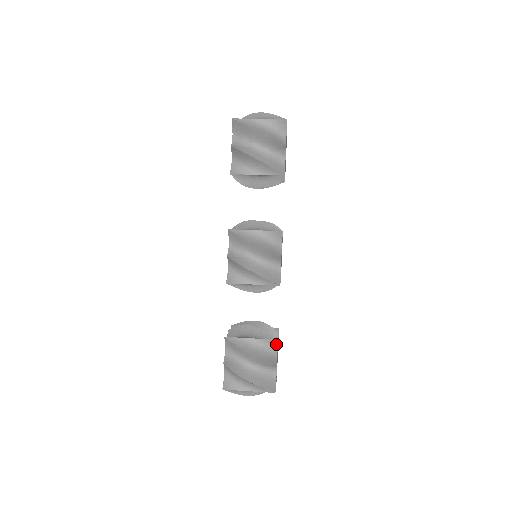
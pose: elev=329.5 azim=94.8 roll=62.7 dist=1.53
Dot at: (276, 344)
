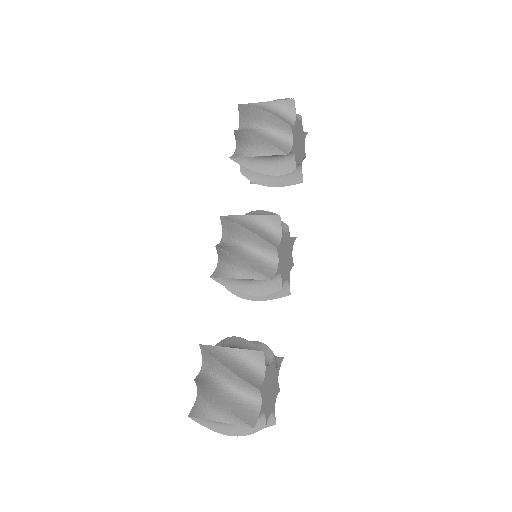
Dot at: (263, 359)
